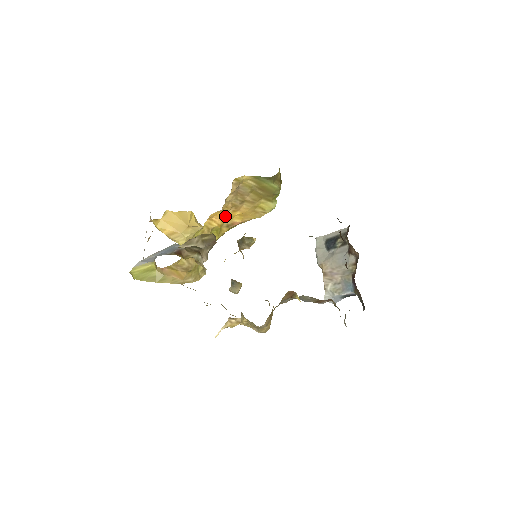
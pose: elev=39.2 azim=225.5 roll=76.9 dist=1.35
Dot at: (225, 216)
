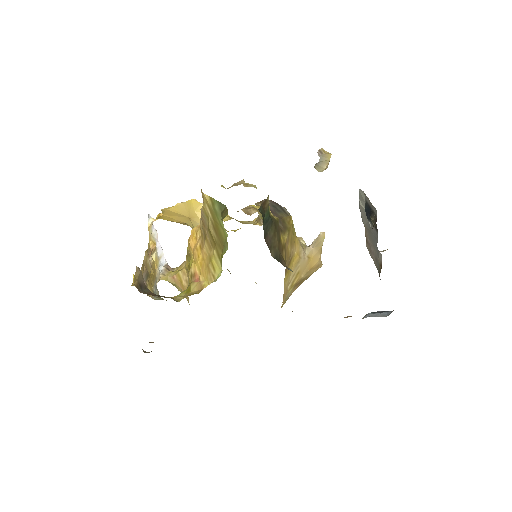
Dot at: (194, 251)
